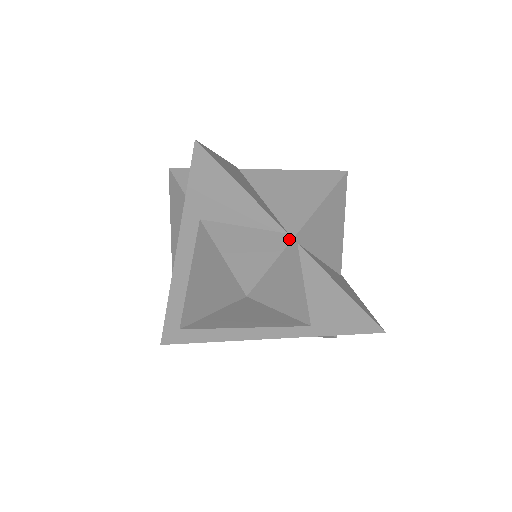
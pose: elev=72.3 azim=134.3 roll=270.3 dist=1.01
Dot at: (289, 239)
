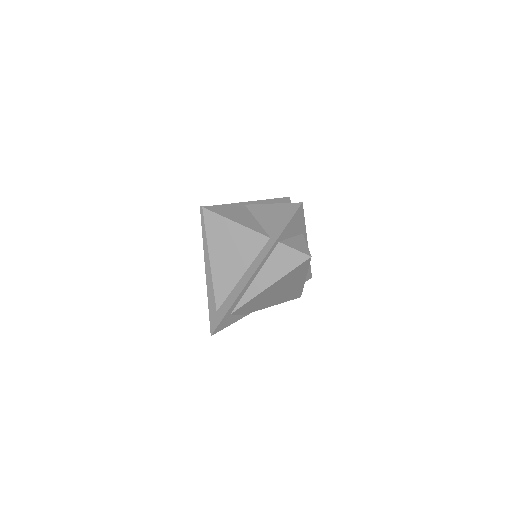
Dot at: (238, 204)
